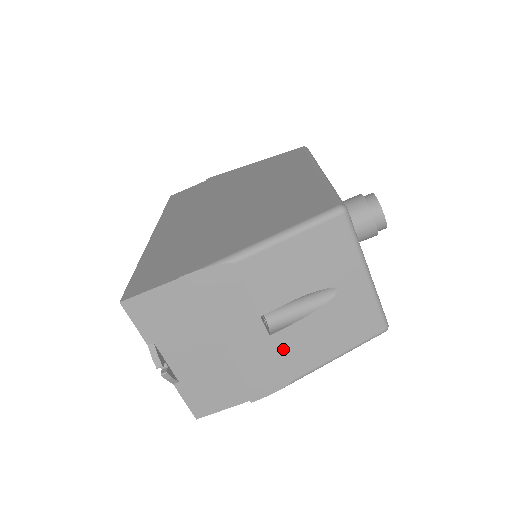
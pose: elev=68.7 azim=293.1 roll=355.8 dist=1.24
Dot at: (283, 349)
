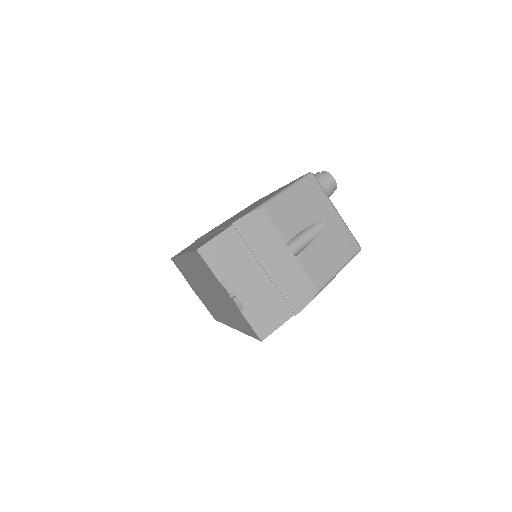
Dot at: (305, 266)
